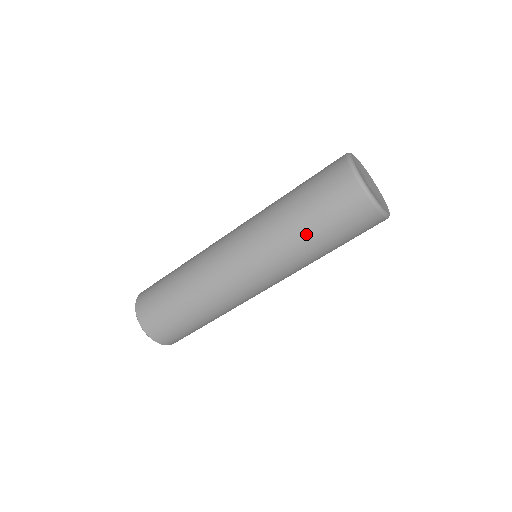
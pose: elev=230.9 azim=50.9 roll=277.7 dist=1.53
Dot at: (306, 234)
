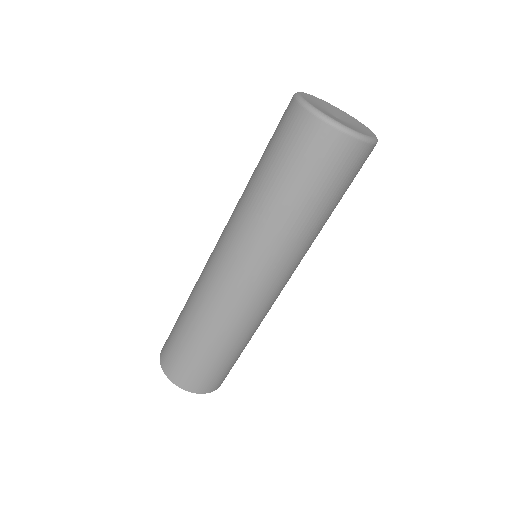
Dot at: (267, 190)
